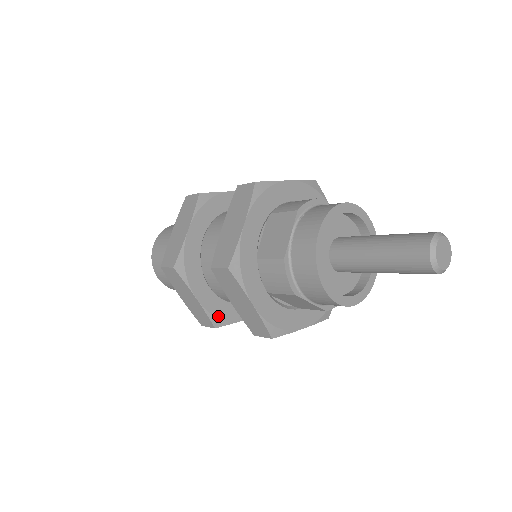
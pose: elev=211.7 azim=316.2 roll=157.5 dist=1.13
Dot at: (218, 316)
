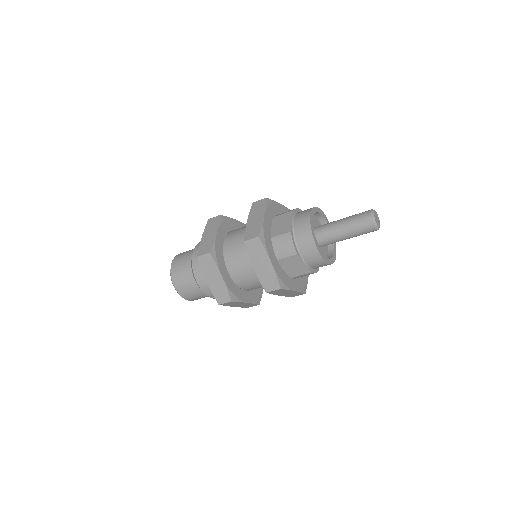
Dot at: (233, 293)
